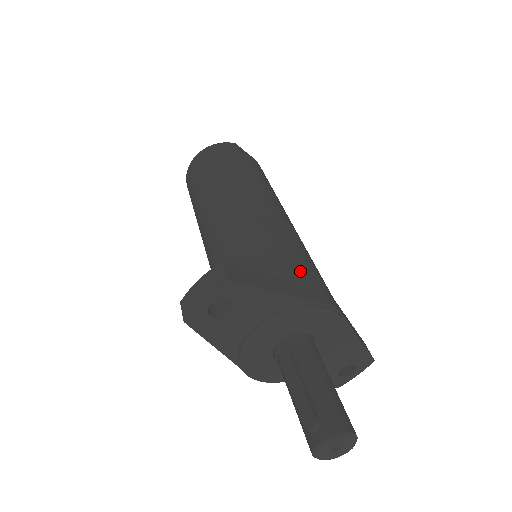
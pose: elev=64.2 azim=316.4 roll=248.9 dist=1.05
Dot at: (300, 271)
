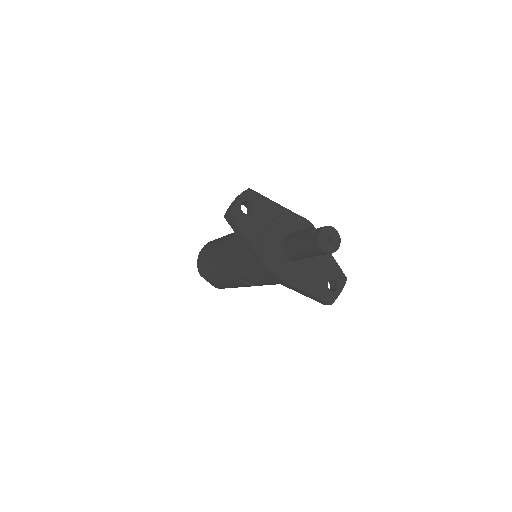
Dot at: occluded
